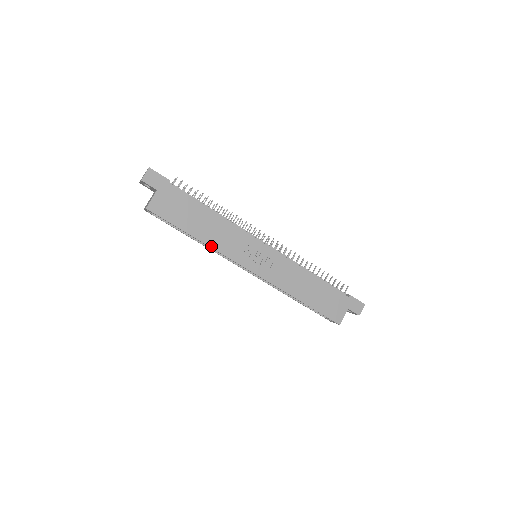
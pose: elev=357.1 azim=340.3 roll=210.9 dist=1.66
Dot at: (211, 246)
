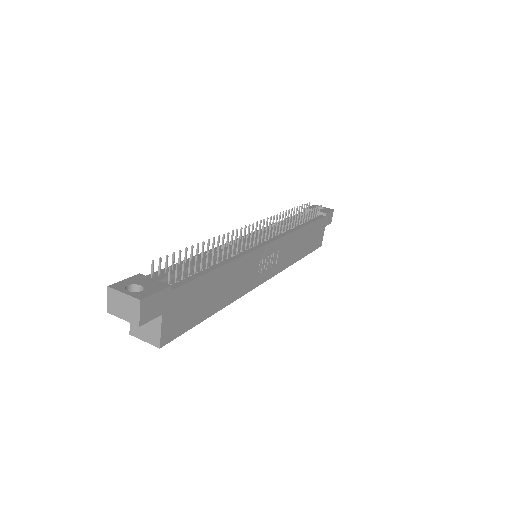
Dot at: (231, 301)
